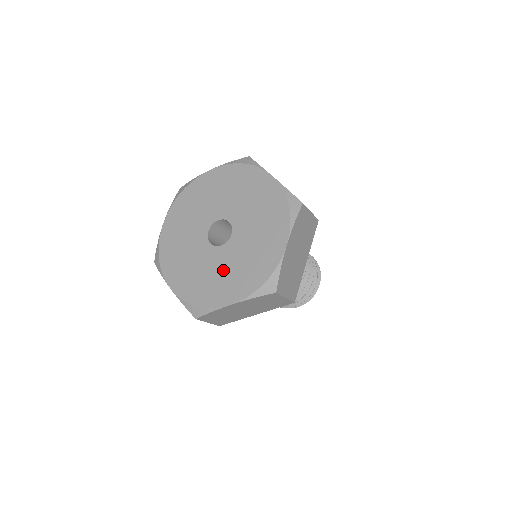
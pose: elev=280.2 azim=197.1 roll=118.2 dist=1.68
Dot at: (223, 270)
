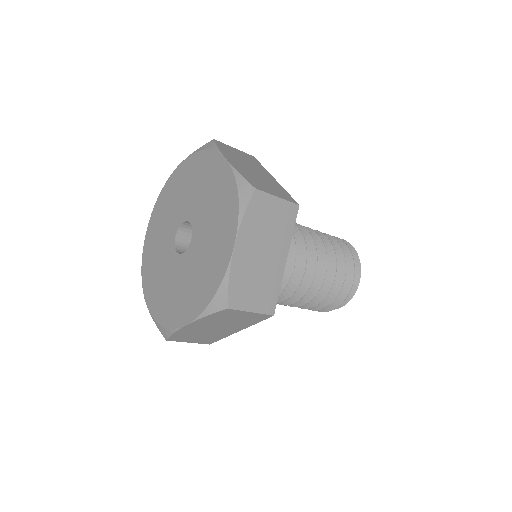
Dot at: (207, 245)
